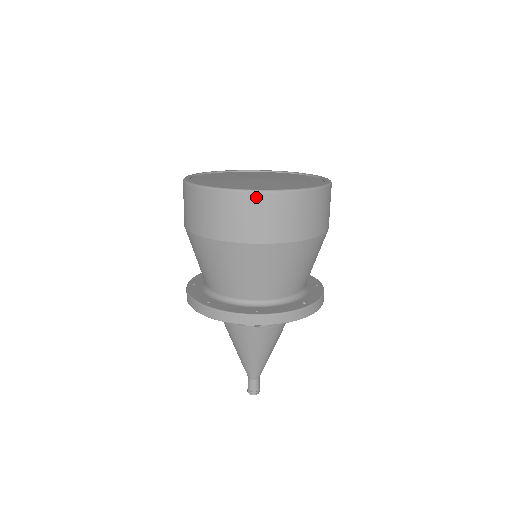
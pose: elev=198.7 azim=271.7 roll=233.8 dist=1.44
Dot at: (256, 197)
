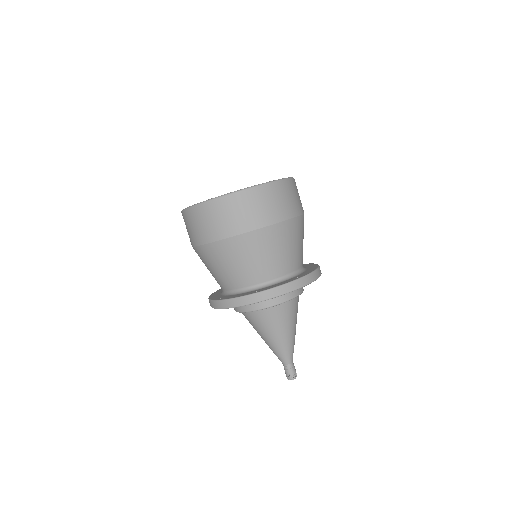
Dot at: (225, 200)
